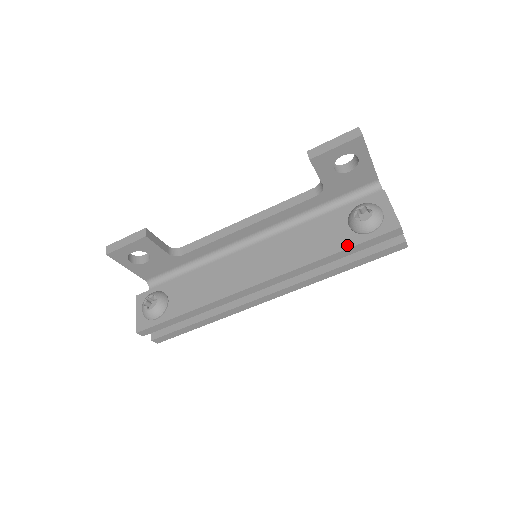
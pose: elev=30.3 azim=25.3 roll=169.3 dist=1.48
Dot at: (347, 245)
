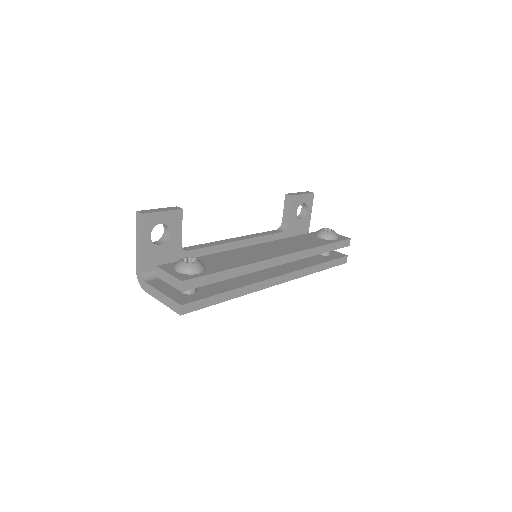
Dot at: (327, 243)
